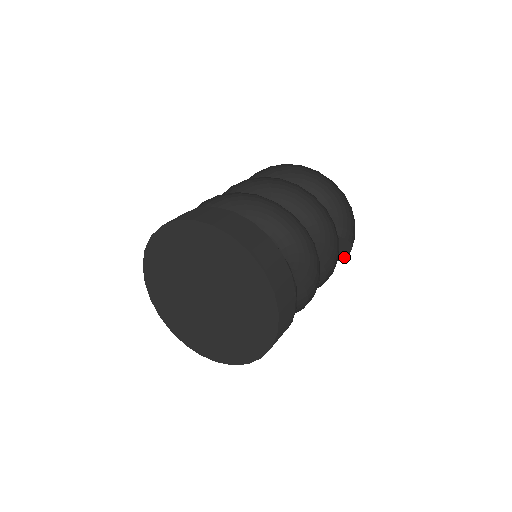
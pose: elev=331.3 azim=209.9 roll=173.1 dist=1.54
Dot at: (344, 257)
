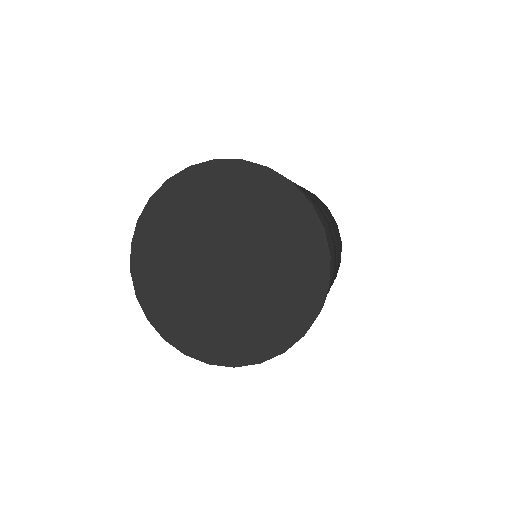
Dot at: occluded
